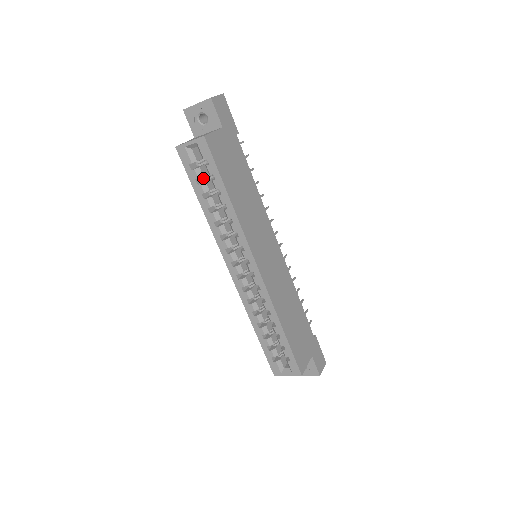
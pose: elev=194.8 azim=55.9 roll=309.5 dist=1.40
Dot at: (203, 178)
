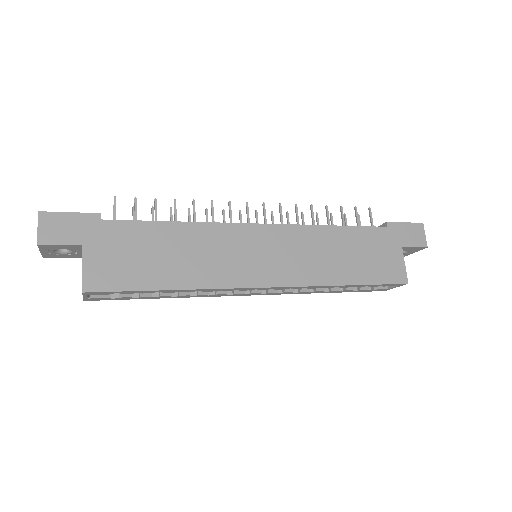
Dot at: occluded
